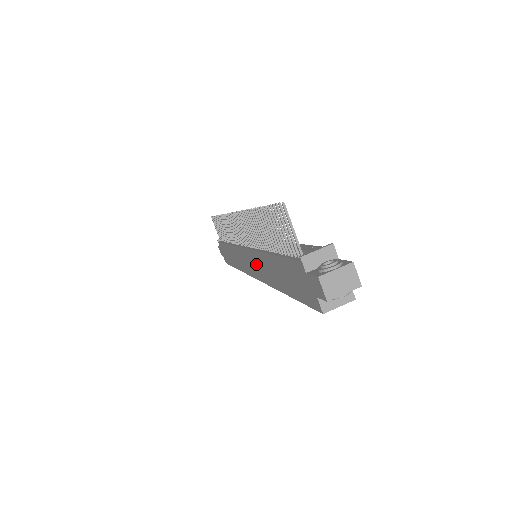
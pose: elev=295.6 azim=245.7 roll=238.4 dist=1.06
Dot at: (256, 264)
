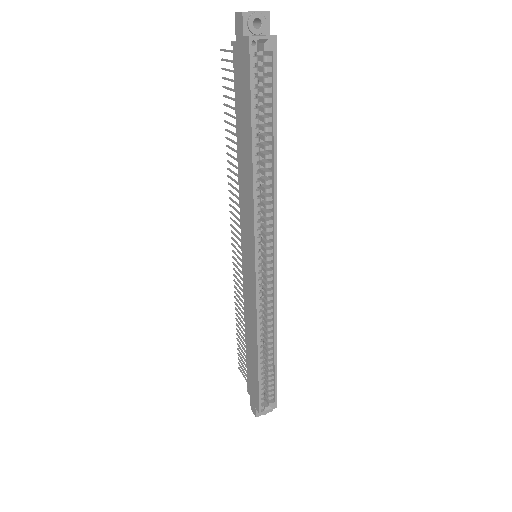
Dot at: (246, 220)
